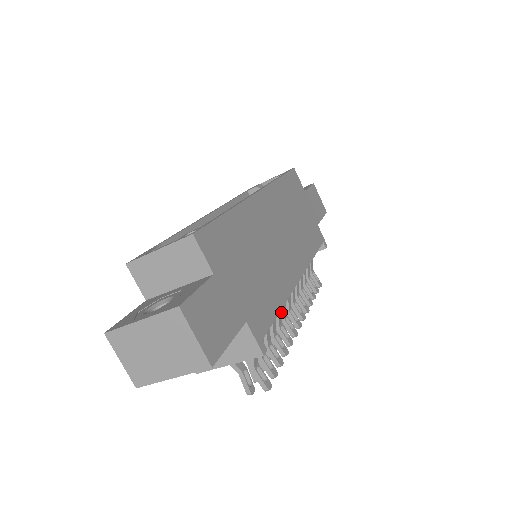
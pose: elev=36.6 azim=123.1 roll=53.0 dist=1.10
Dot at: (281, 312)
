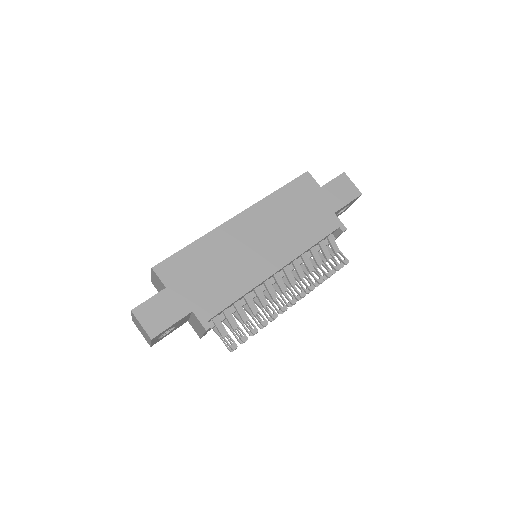
Dot at: (270, 295)
